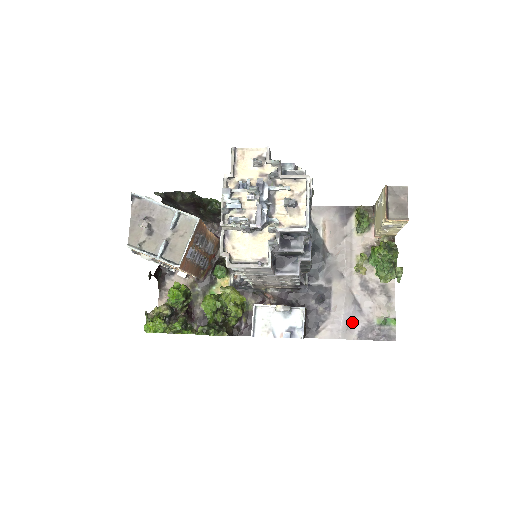
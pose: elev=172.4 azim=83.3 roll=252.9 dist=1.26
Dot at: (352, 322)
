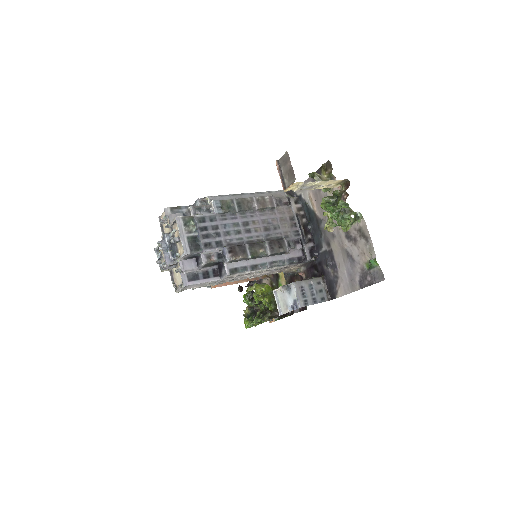
Dot at: (352, 274)
